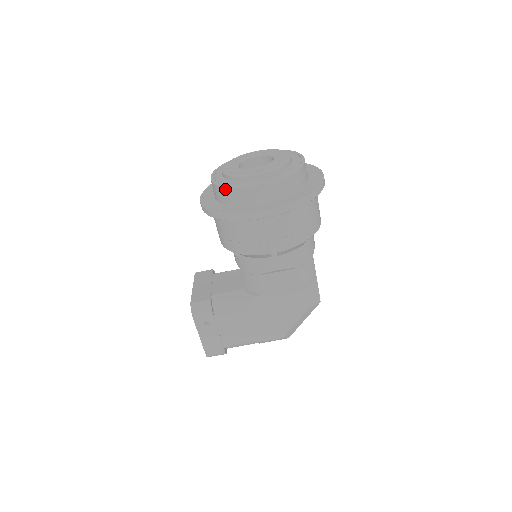
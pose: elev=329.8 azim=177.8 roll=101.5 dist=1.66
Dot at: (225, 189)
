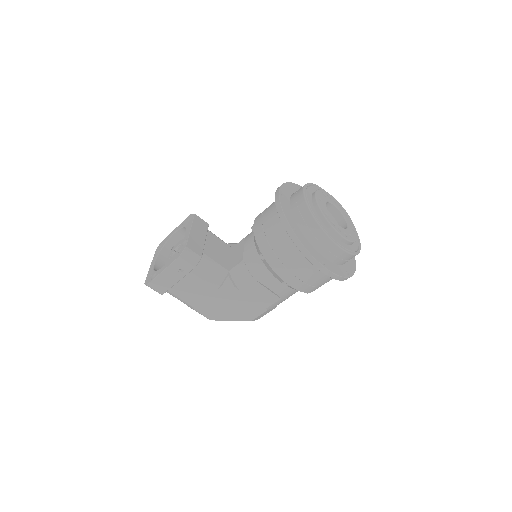
Dot at: (313, 221)
